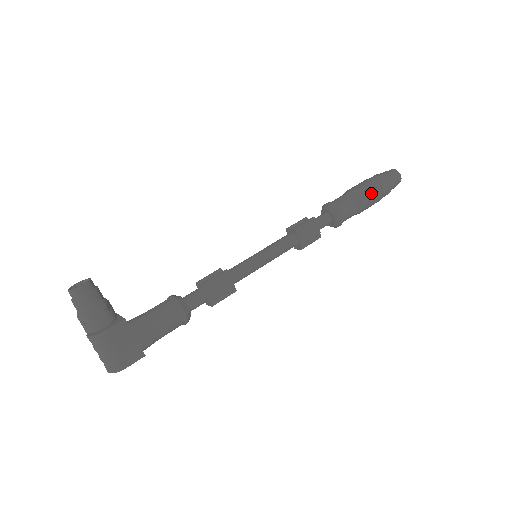
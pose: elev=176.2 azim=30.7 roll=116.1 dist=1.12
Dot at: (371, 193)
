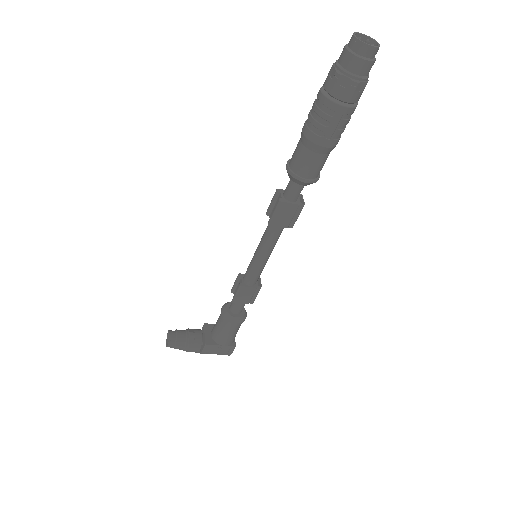
Dot at: (330, 126)
